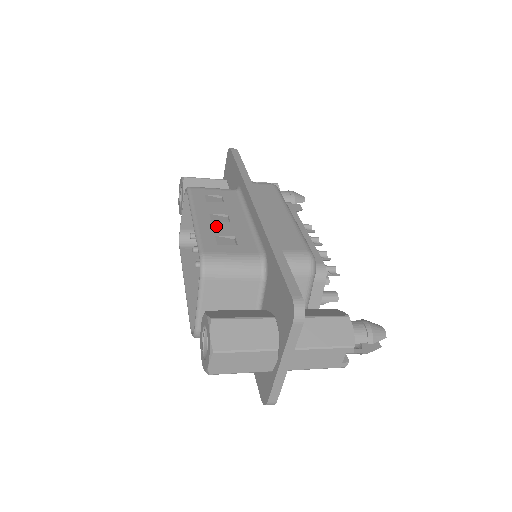
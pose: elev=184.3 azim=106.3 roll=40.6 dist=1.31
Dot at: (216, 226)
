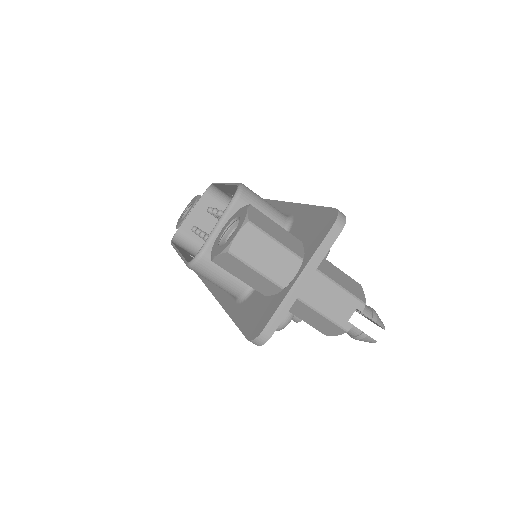
Dot at: occluded
